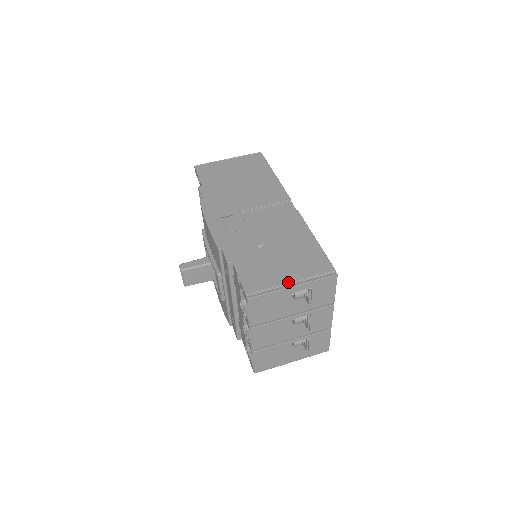
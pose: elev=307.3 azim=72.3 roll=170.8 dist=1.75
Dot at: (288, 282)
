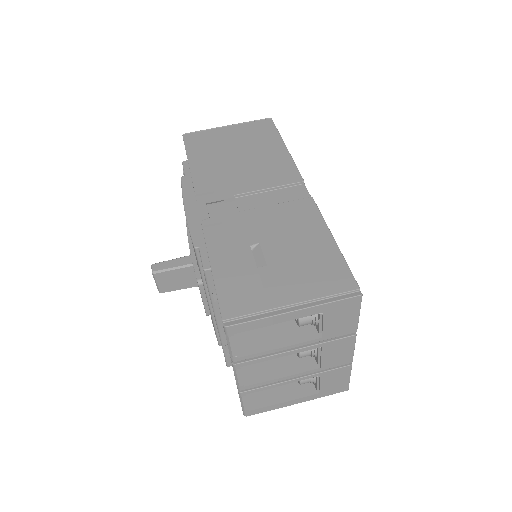
Dot at: (287, 304)
